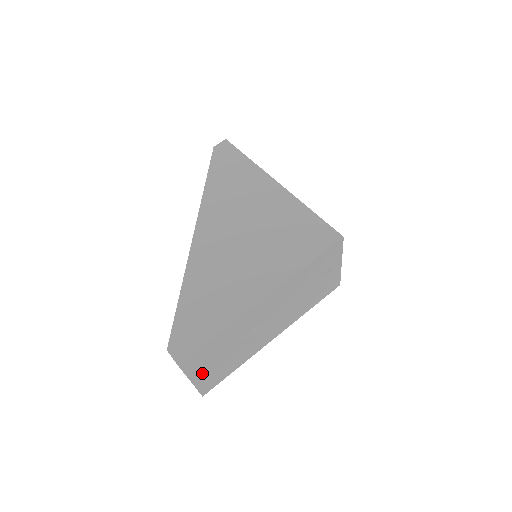
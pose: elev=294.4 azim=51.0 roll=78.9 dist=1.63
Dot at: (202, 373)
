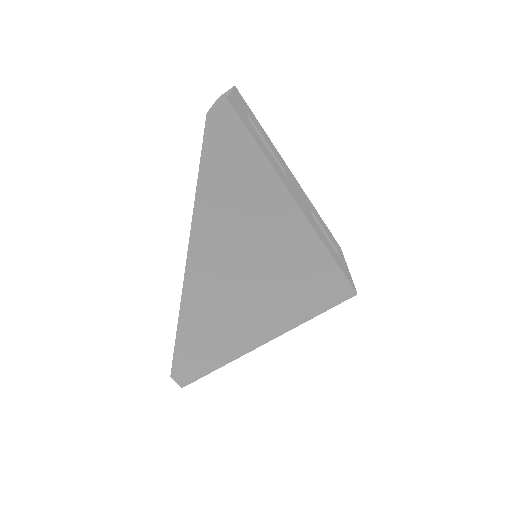
Dot at: occluded
